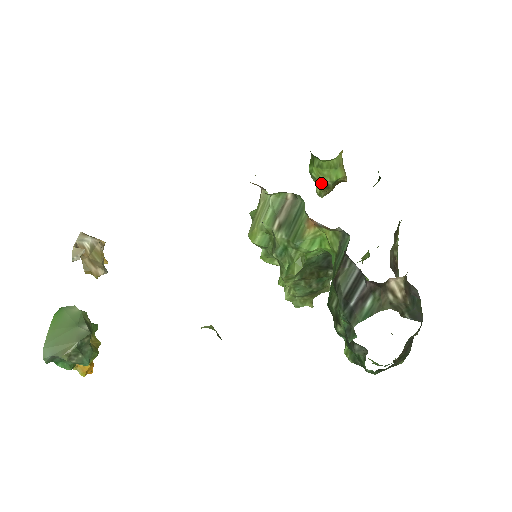
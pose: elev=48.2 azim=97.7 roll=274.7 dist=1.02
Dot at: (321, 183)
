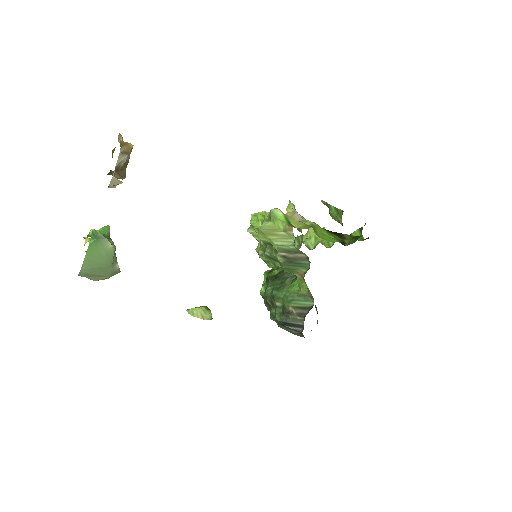
Dot at: occluded
